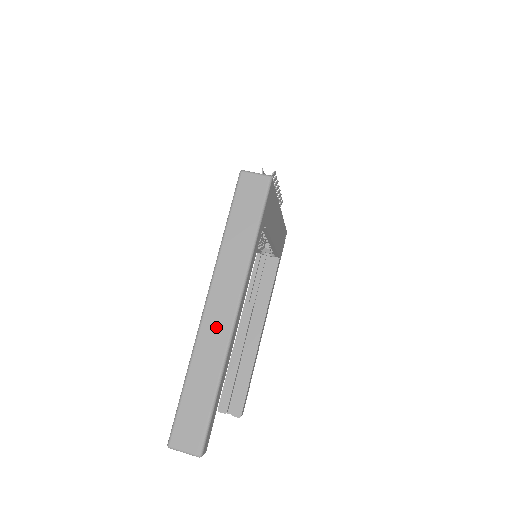
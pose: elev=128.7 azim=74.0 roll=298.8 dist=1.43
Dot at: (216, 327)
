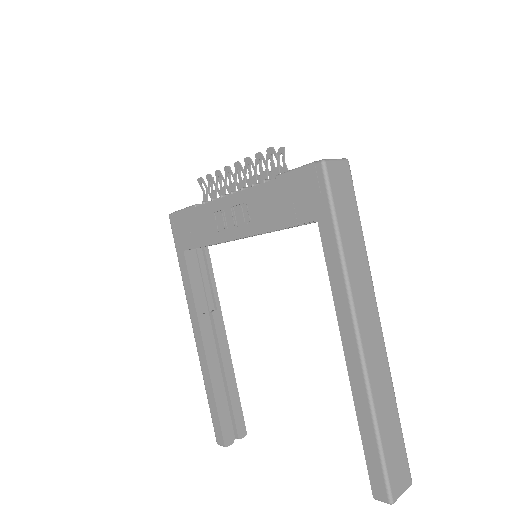
Dot at: (376, 354)
